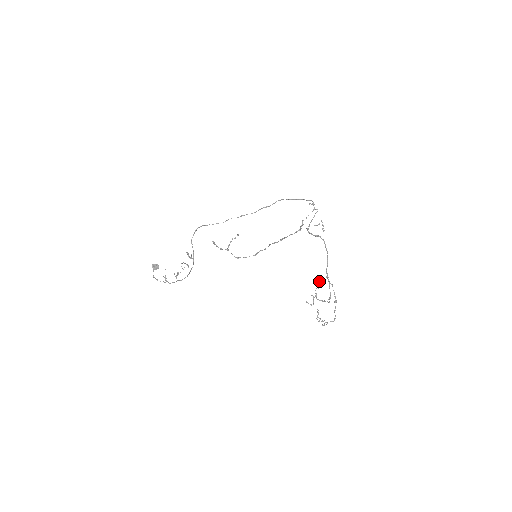
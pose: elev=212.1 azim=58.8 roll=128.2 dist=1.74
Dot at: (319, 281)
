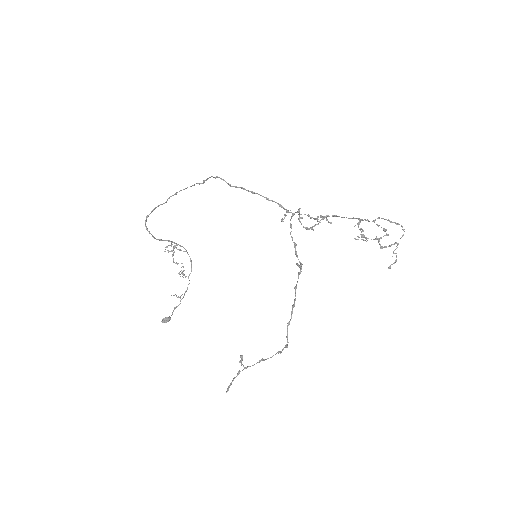
Dot at: (358, 224)
